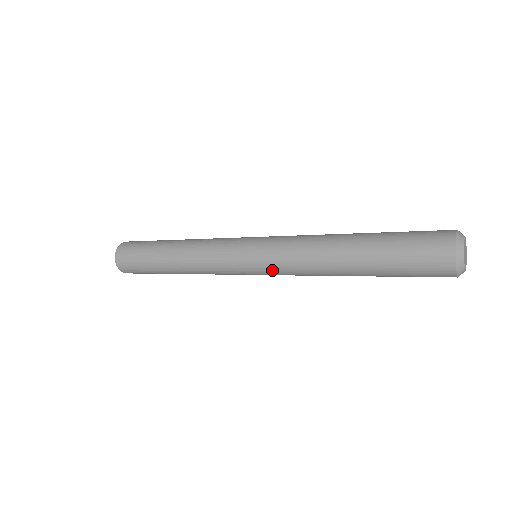
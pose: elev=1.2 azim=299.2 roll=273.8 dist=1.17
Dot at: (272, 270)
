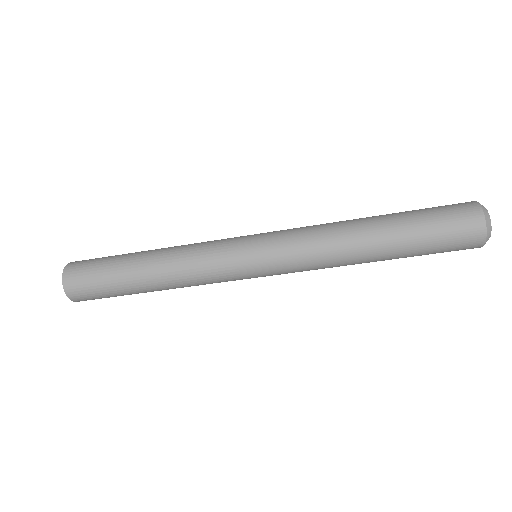
Dot at: (281, 251)
